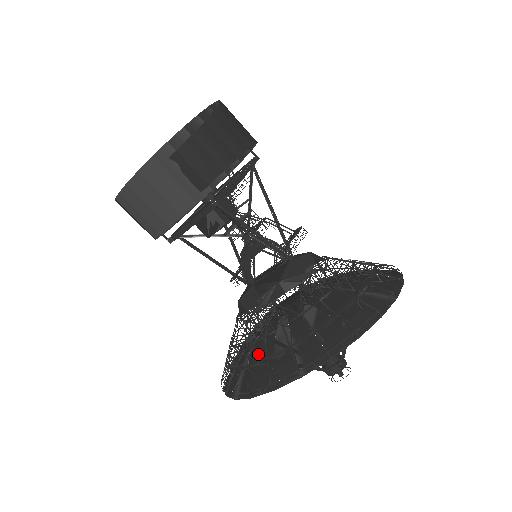
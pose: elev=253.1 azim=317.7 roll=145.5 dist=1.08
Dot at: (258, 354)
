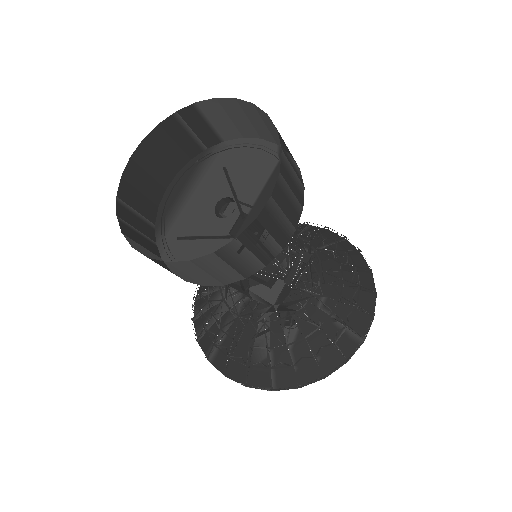
Dot at: occluded
